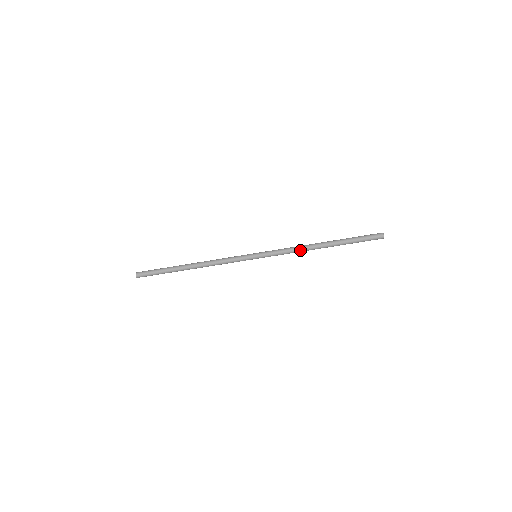
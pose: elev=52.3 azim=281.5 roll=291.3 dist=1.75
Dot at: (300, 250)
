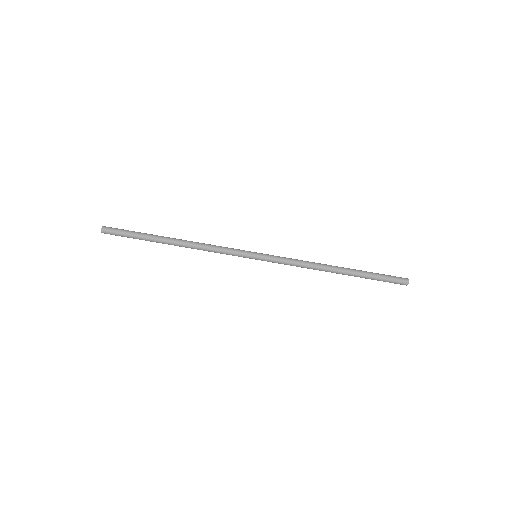
Dot at: (310, 267)
